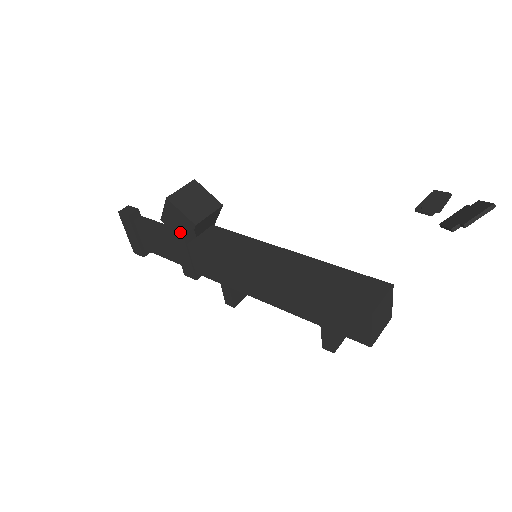
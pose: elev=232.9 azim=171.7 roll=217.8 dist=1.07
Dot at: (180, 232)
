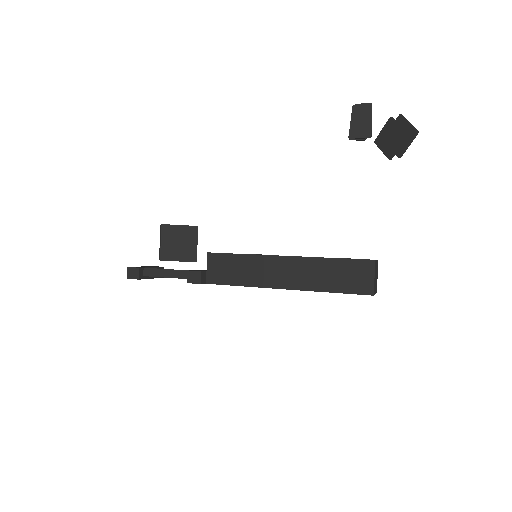
Dot at: (195, 281)
